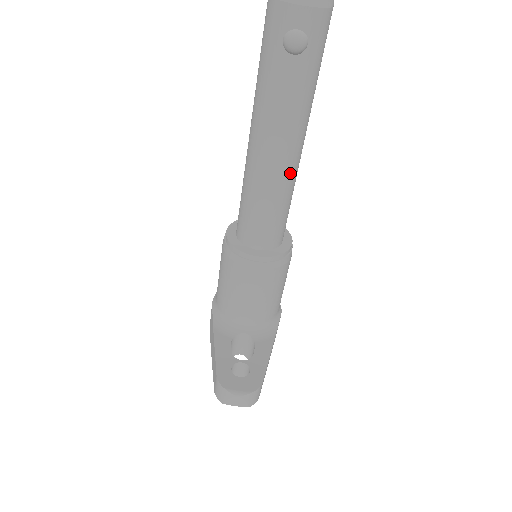
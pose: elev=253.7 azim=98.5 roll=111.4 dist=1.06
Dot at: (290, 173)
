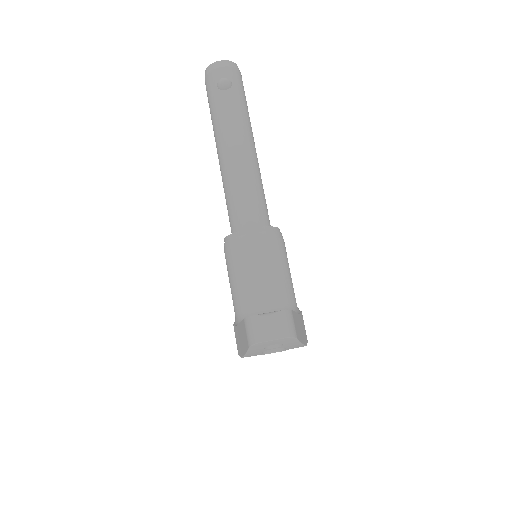
Dot at: (252, 163)
